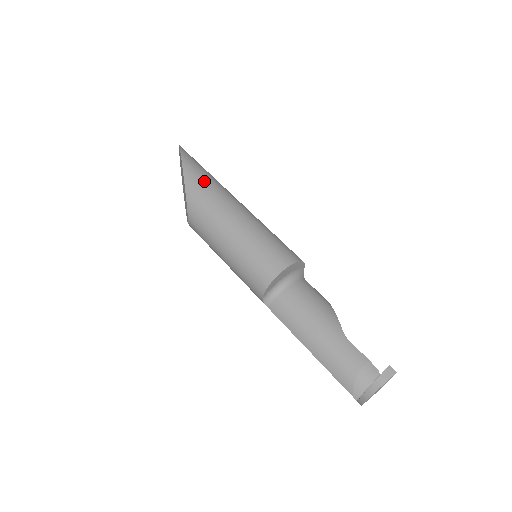
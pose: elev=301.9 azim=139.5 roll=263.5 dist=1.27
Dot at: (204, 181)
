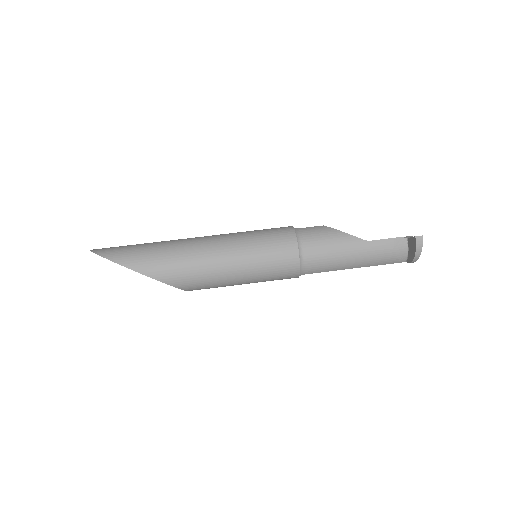
Dot at: (166, 262)
